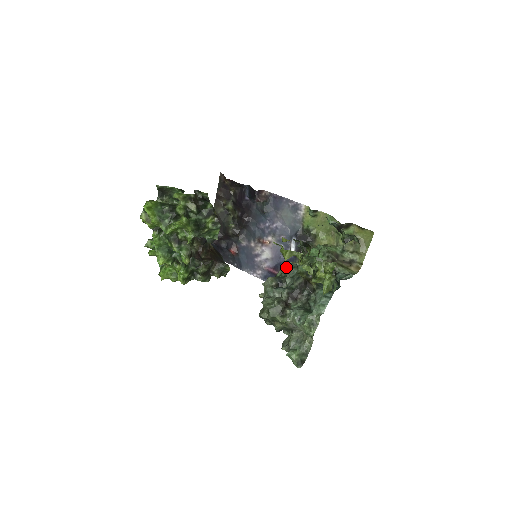
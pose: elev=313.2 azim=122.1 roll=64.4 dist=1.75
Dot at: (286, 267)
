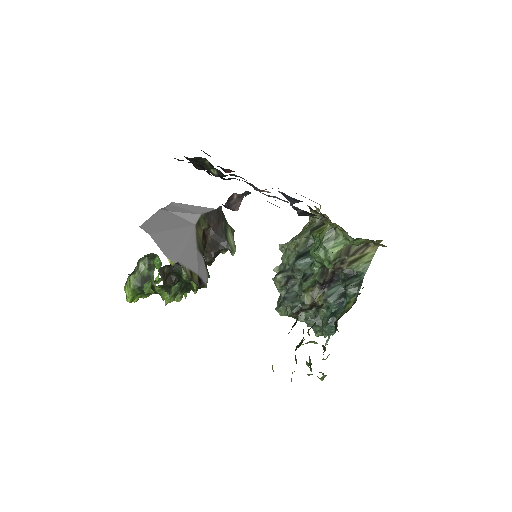
Dot at: (293, 245)
